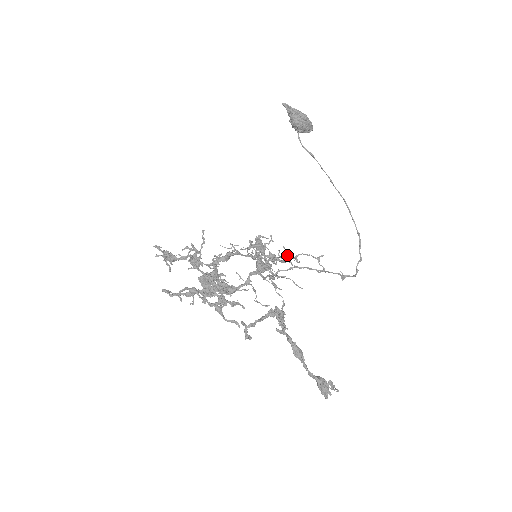
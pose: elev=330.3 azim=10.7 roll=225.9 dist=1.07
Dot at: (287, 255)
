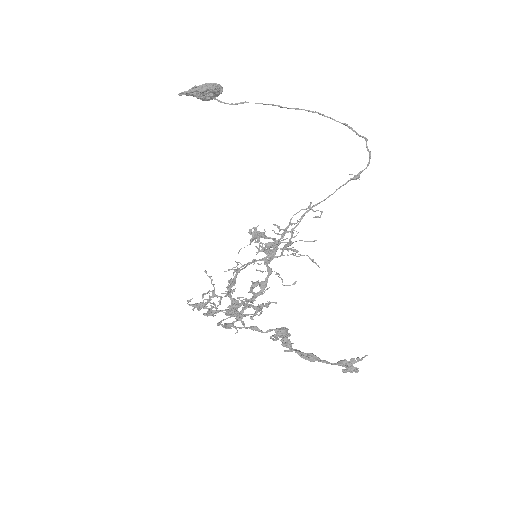
Dot at: (281, 229)
